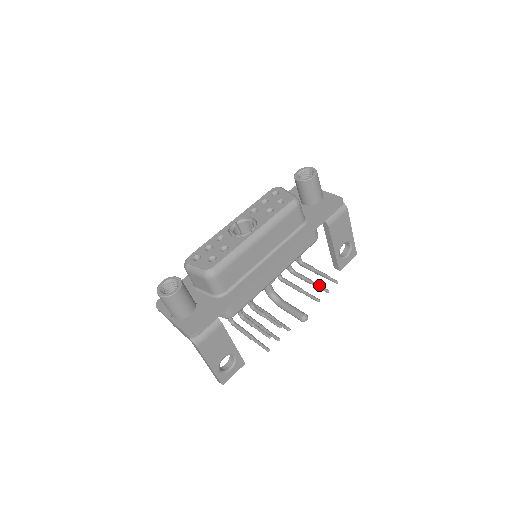
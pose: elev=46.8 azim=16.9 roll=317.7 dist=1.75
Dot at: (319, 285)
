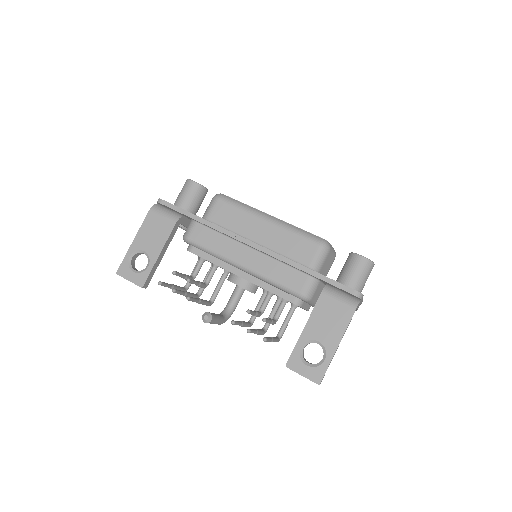
Dot at: (251, 310)
